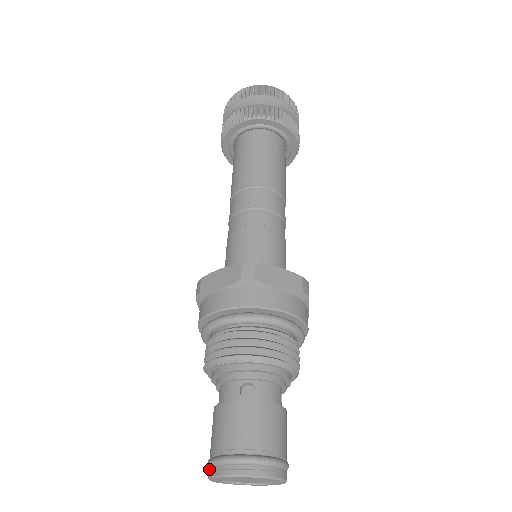
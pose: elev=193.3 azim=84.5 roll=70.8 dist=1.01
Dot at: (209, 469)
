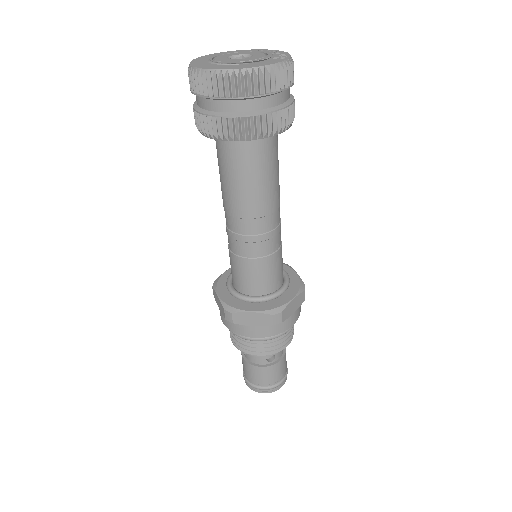
Dot at: (249, 386)
